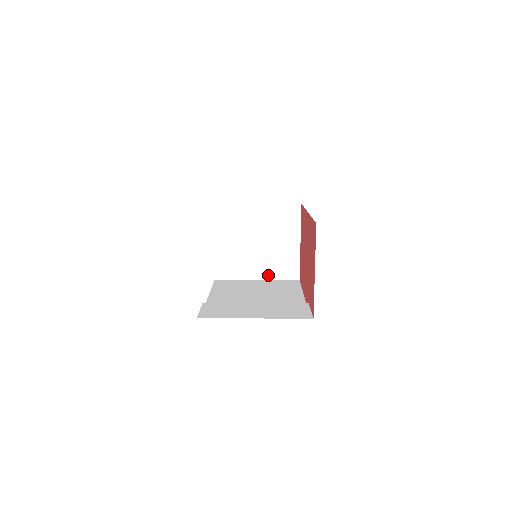
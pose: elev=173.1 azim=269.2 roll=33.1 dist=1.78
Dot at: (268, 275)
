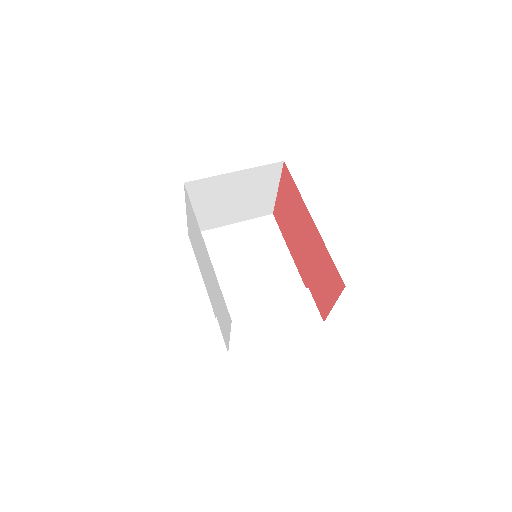
Dot at: (243, 218)
